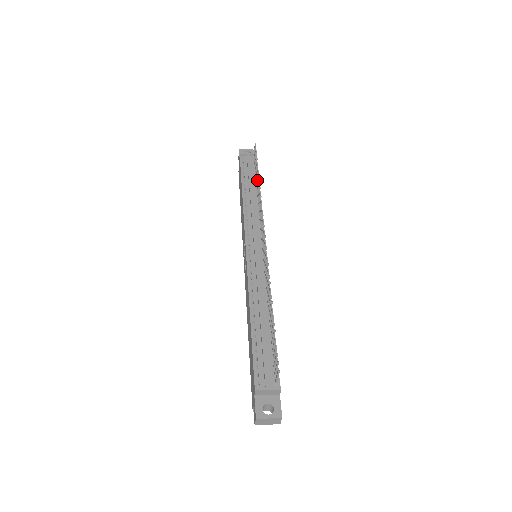
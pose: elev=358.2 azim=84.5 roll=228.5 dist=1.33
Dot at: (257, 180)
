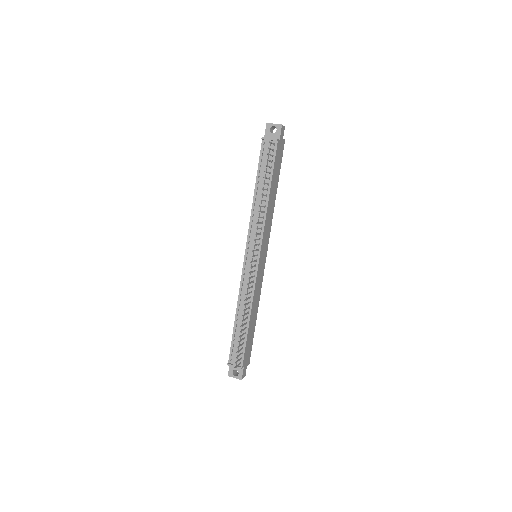
Dot at: (263, 189)
